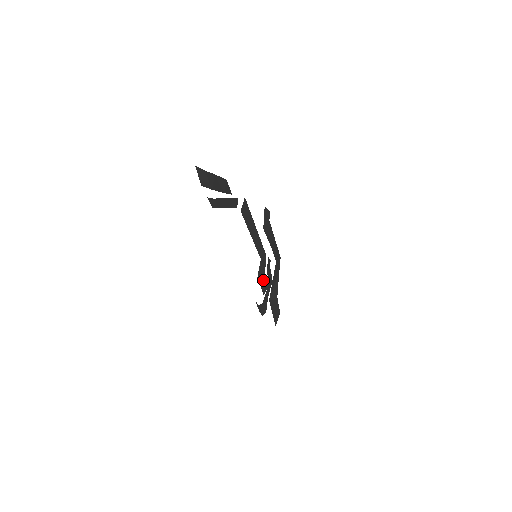
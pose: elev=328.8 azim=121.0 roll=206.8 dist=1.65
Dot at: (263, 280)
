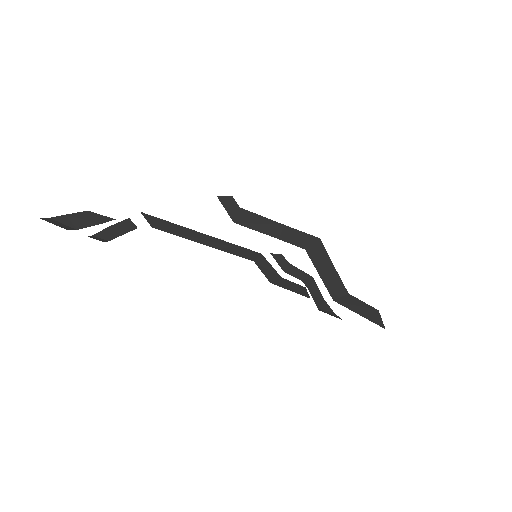
Dot at: (286, 283)
